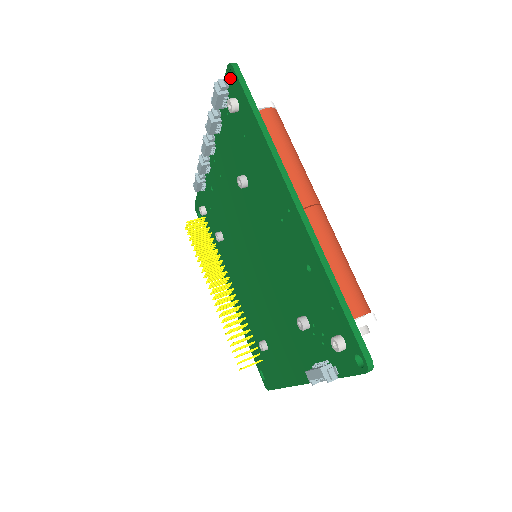
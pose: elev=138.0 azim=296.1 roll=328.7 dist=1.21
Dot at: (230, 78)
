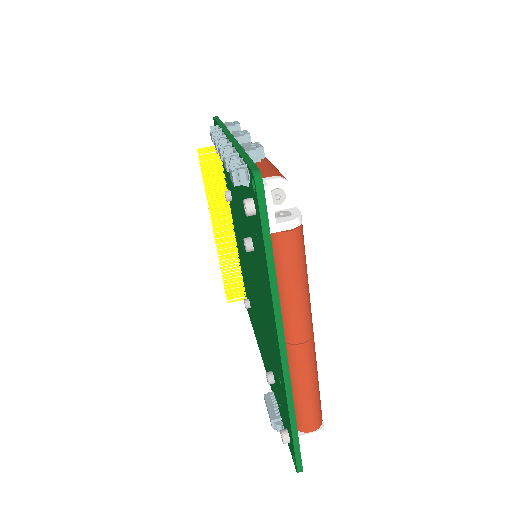
Dot at: (253, 180)
